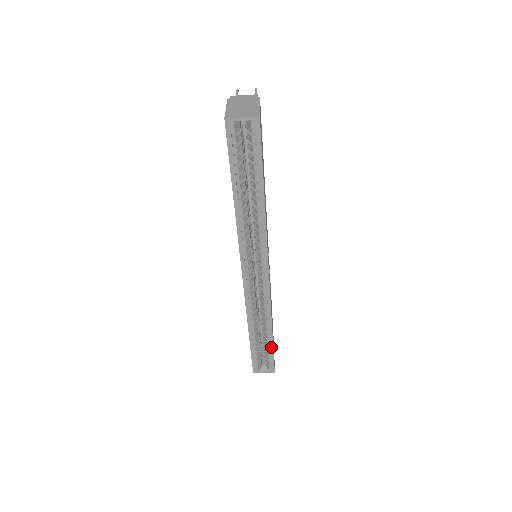
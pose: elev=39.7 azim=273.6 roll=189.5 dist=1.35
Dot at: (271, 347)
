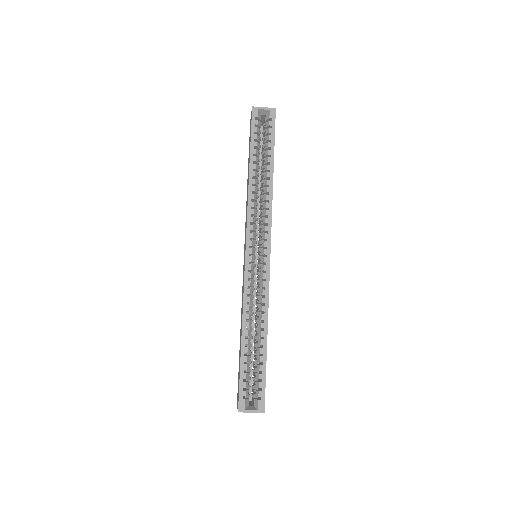
Dot at: (264, 362)
